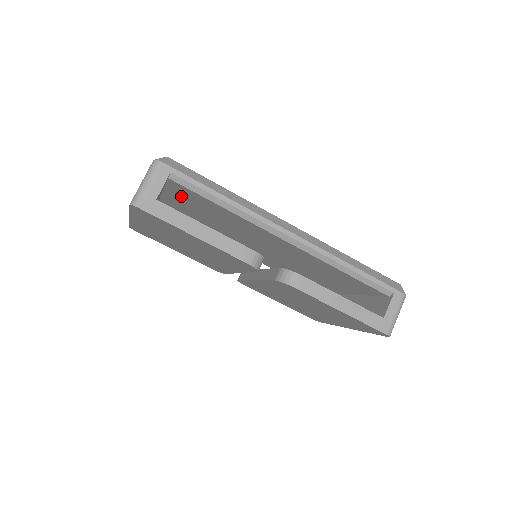
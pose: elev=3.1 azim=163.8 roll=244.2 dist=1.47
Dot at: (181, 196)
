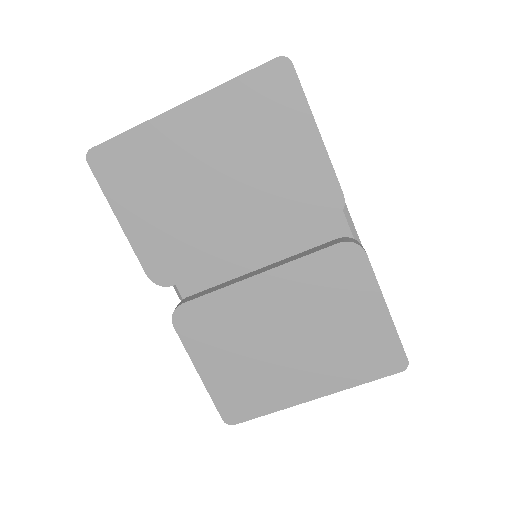
Dot at: occluded
